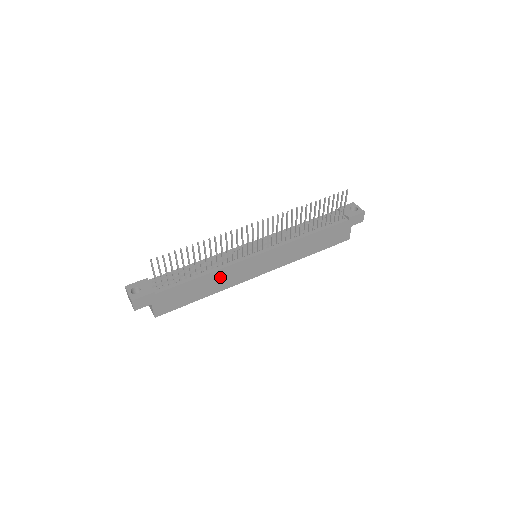
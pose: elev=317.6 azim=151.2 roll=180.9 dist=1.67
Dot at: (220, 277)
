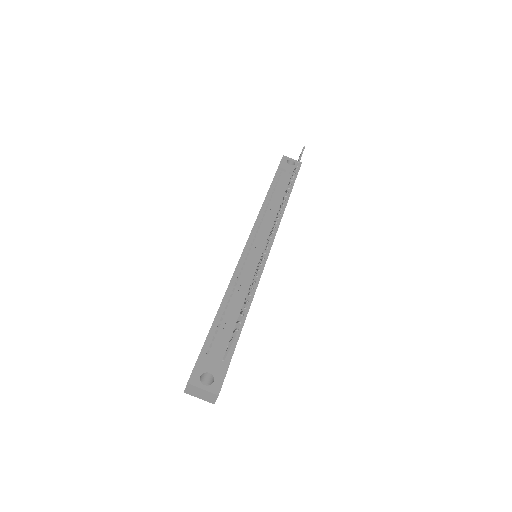
Dot at: occluded
